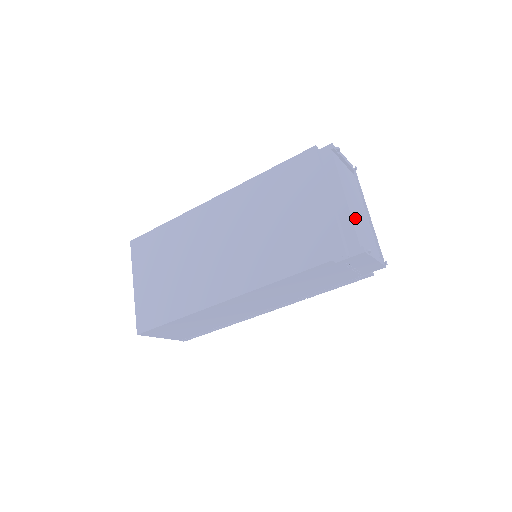
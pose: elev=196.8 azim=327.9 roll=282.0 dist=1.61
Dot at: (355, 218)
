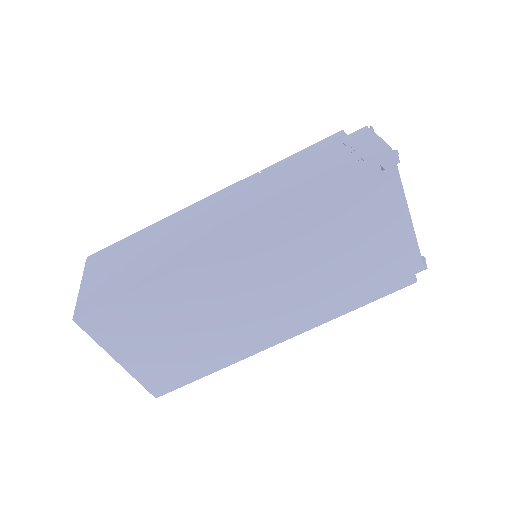
Dot at: occluded
